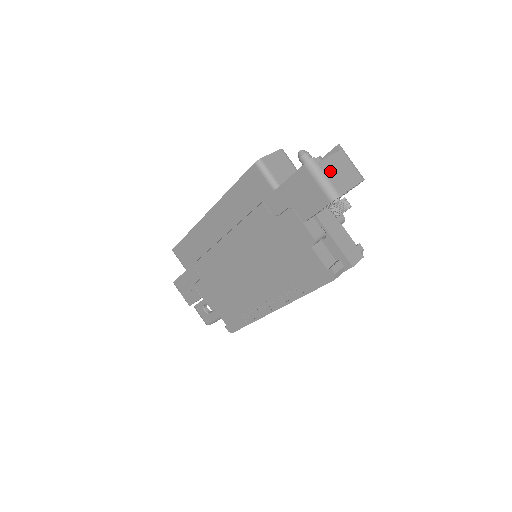
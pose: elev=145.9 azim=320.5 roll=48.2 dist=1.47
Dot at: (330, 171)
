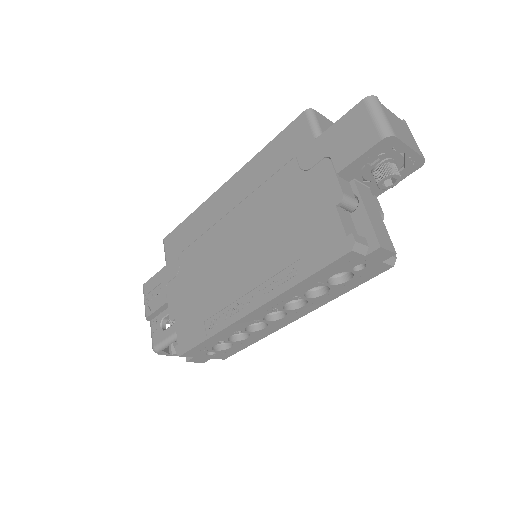
Dot at: (390, 118)
